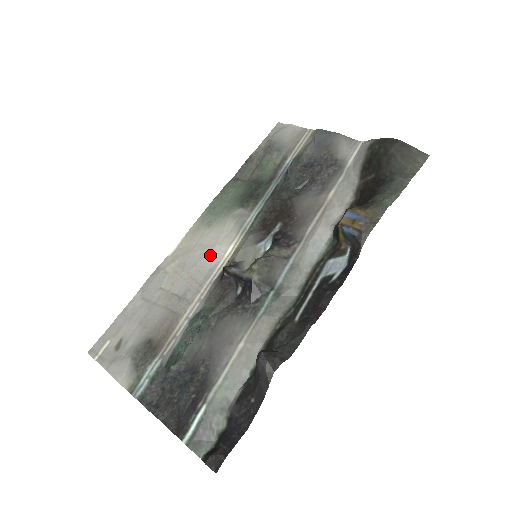
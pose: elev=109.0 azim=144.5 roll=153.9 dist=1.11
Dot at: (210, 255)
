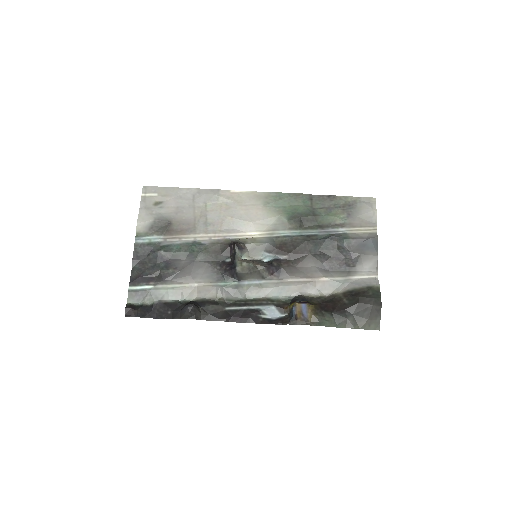
Dot at: (243, 222)
